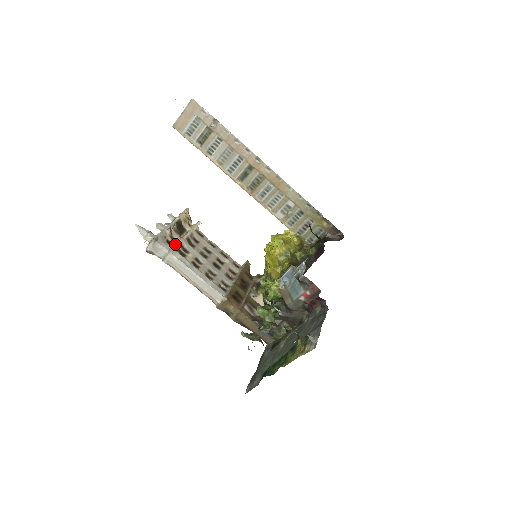
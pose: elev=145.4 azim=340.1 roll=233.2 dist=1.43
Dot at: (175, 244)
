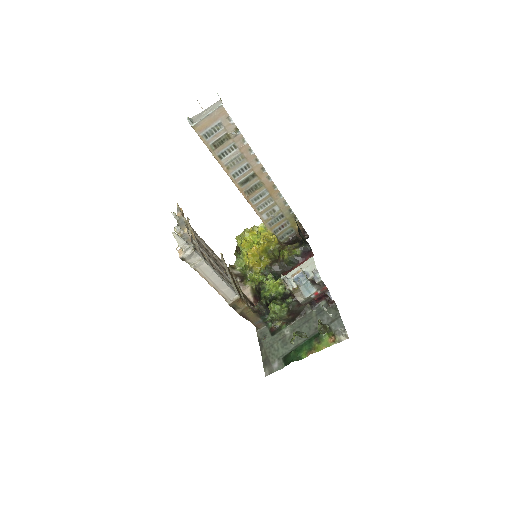
Dot at: (198, 248)
